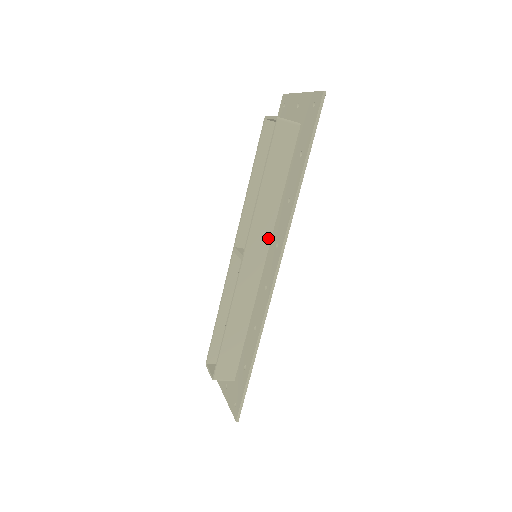
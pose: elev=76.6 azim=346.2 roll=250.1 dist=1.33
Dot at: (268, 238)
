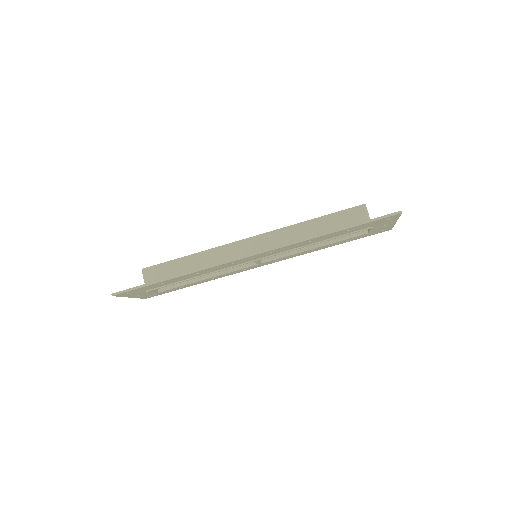
Dot at: occluded
